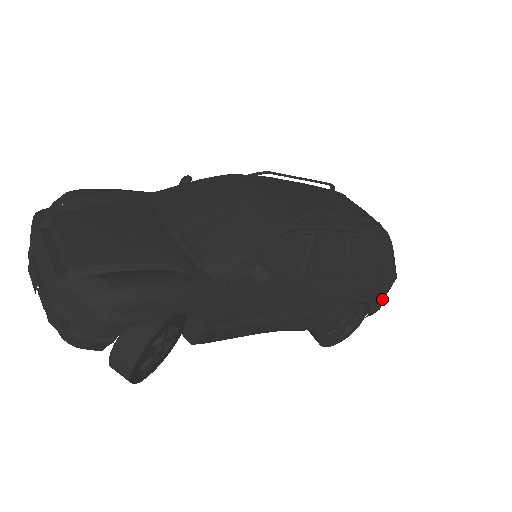
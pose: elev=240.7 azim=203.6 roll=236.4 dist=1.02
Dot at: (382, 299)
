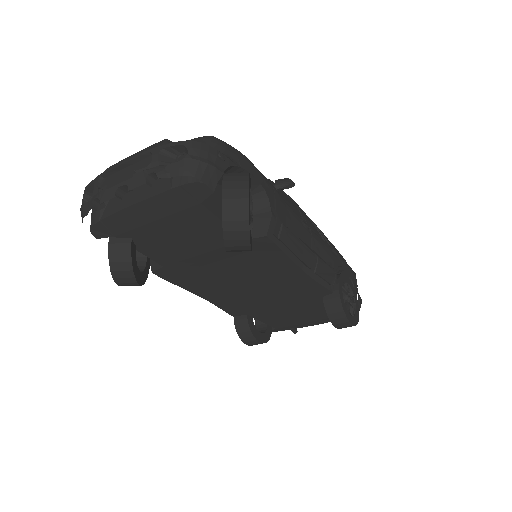
Dot at: occluded
